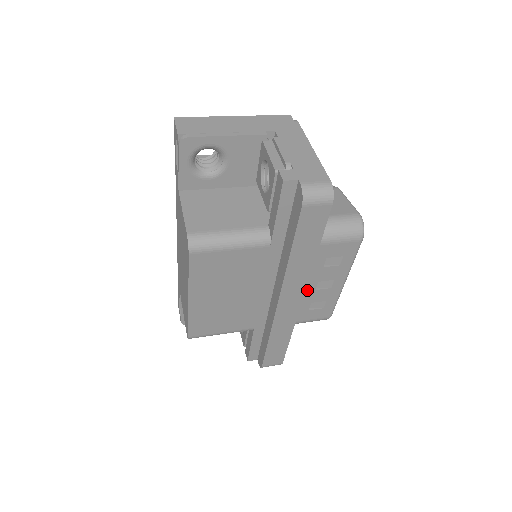
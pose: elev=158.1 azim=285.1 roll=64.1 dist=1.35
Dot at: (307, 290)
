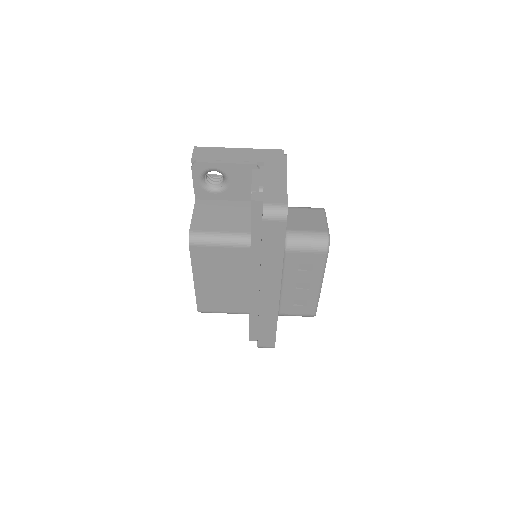
Dot at: (288, 288)
